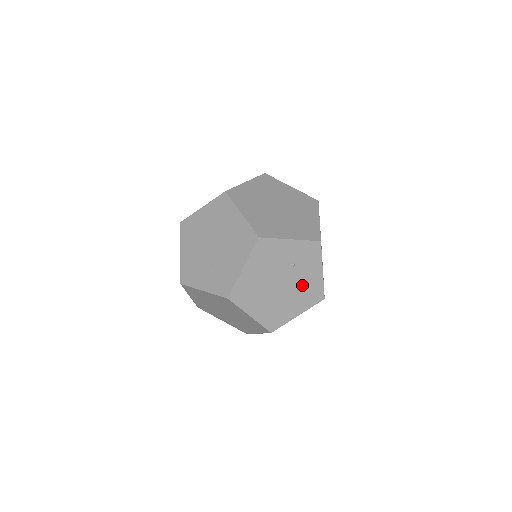
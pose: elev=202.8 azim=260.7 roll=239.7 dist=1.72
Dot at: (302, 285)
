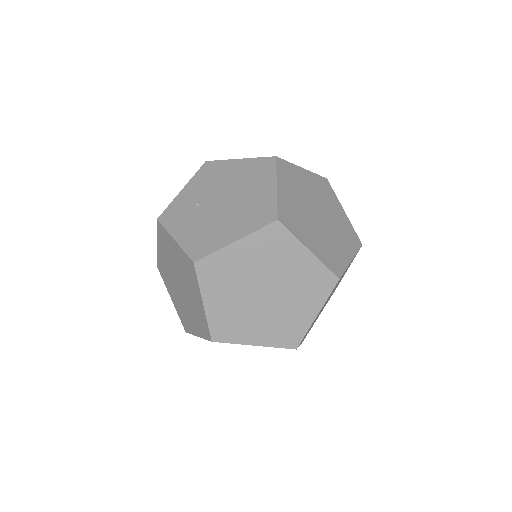
Dot at: occluded
